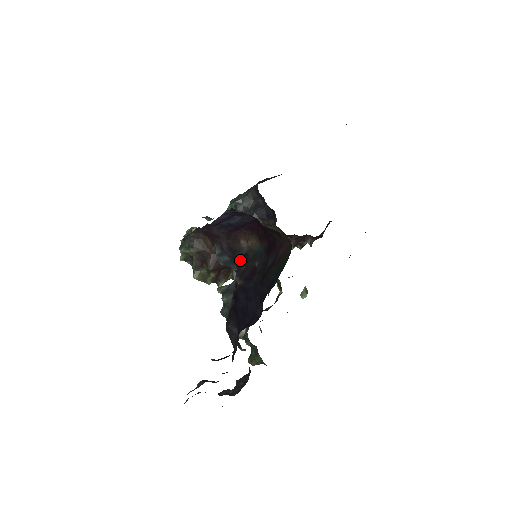
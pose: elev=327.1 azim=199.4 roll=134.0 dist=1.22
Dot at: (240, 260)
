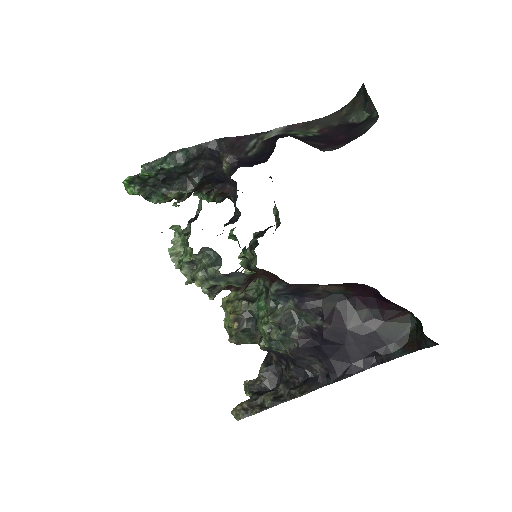
Dot at: (308, 298)
